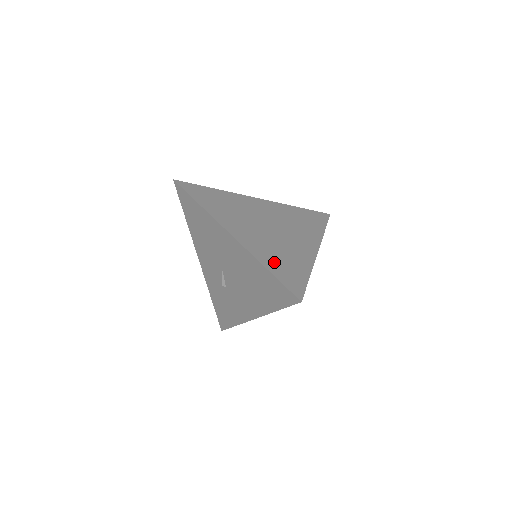
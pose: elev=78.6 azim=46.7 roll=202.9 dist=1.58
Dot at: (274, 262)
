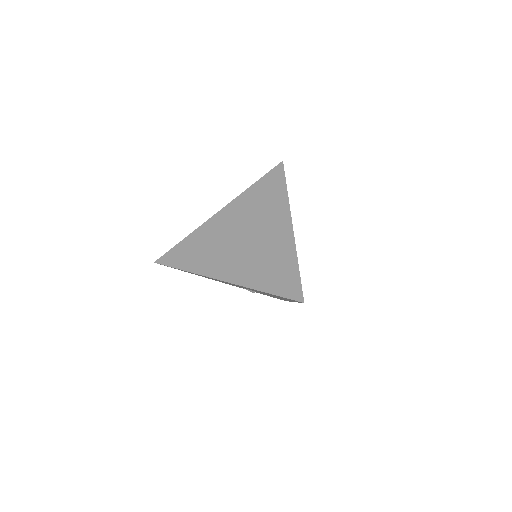
Dot at: (265, 278)
